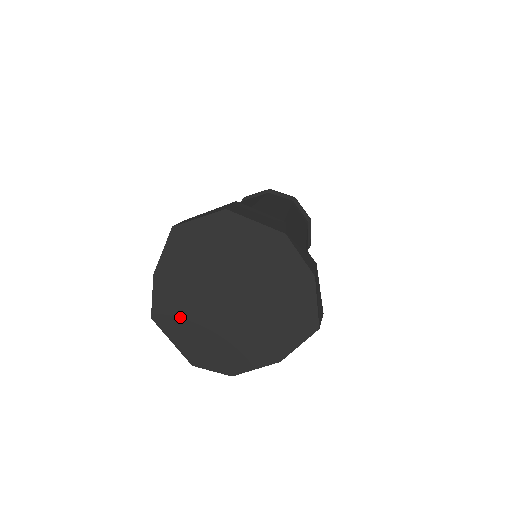
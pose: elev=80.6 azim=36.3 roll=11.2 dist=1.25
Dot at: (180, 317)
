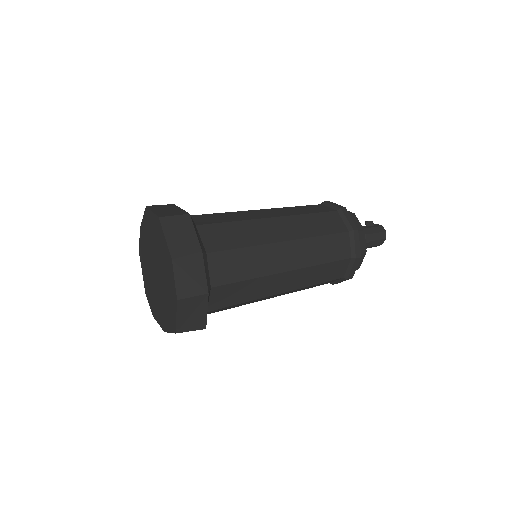
Dot at: (144, 261)
